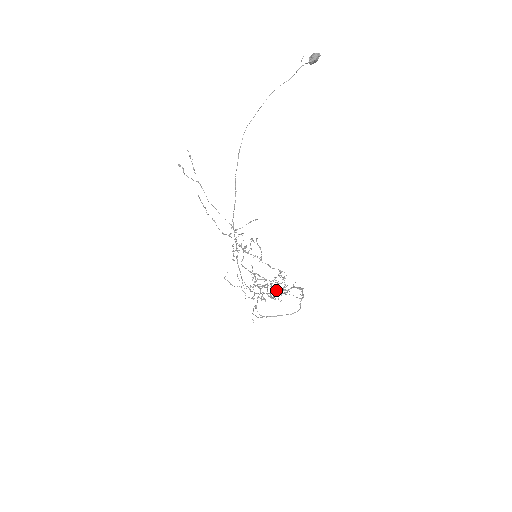
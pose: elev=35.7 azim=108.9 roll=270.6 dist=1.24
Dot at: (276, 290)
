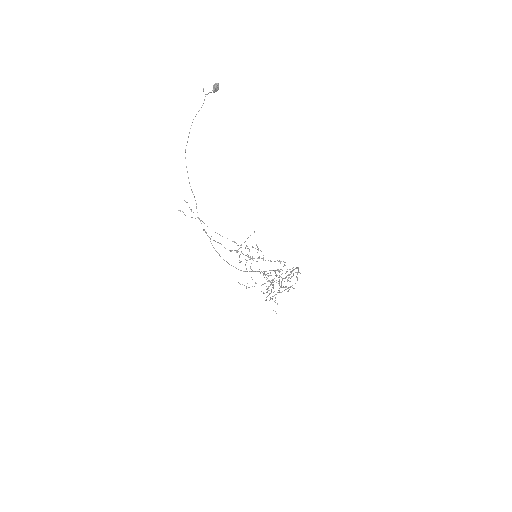
Dot at: occluded
